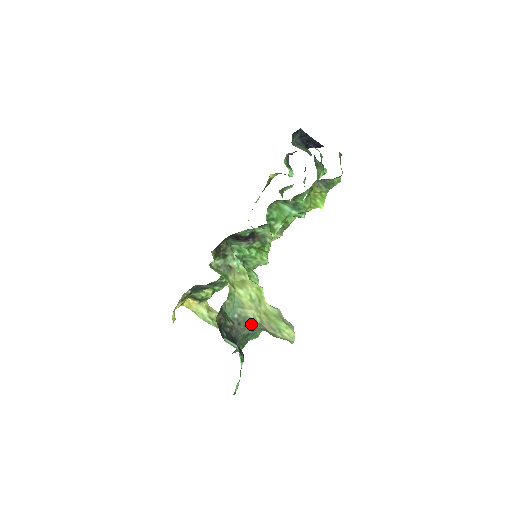
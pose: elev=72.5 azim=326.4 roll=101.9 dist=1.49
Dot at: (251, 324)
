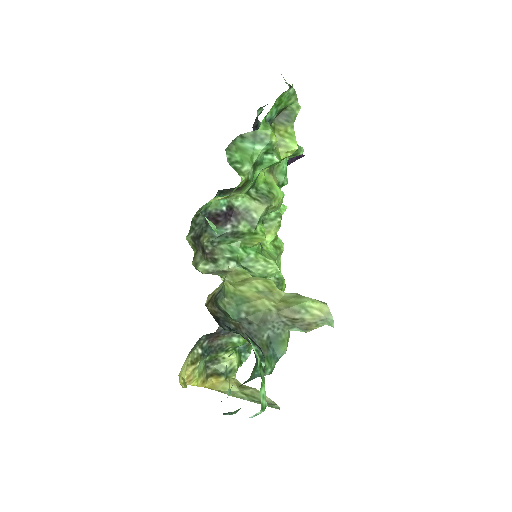
Dot at: (266, 318)
